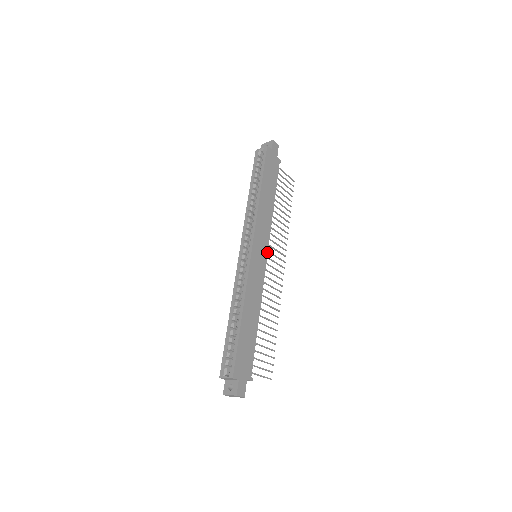
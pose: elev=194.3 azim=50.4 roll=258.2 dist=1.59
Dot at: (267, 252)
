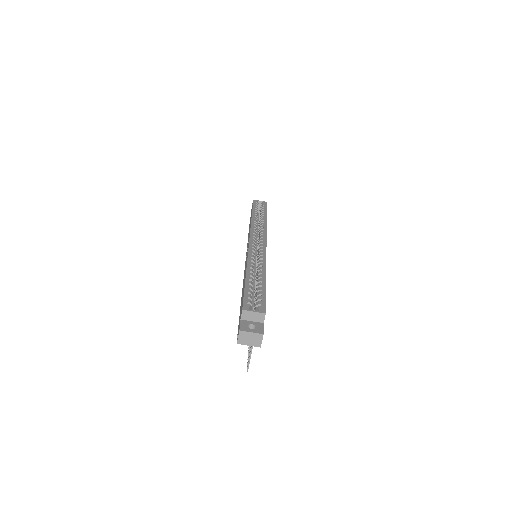
Dot at: occluded
